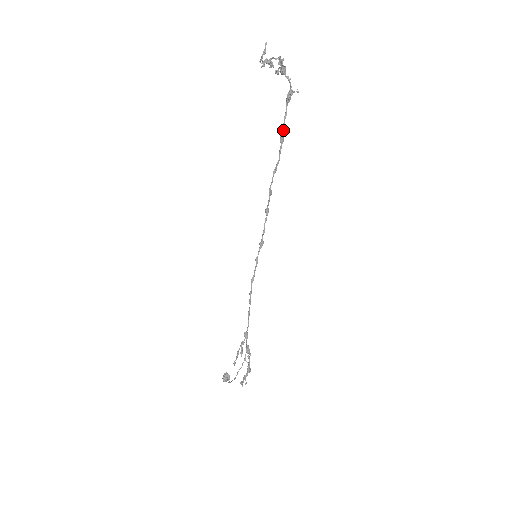
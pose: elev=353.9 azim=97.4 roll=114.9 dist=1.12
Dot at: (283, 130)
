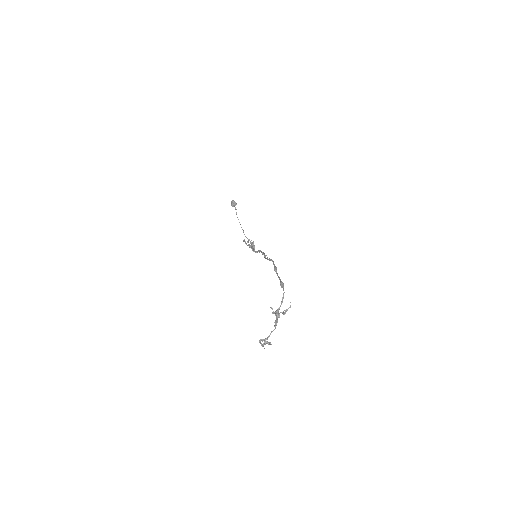
Dot at: (277, 274)
